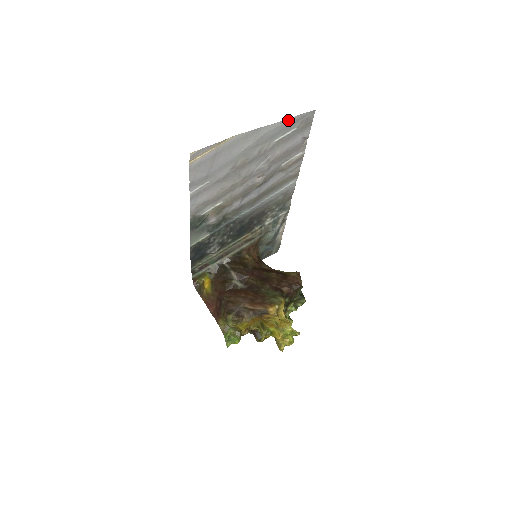
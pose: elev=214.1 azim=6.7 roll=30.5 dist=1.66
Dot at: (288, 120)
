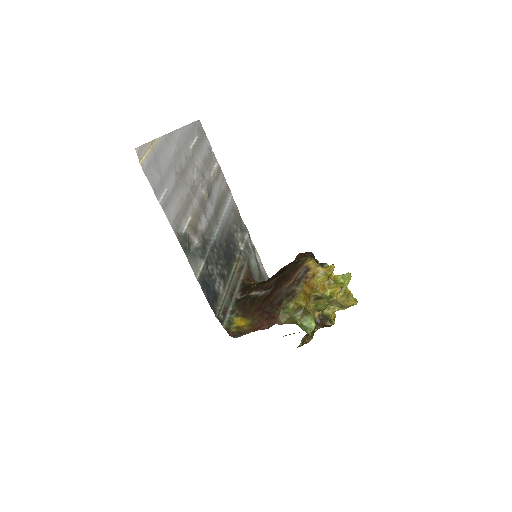
Dot at: (187, 127)
